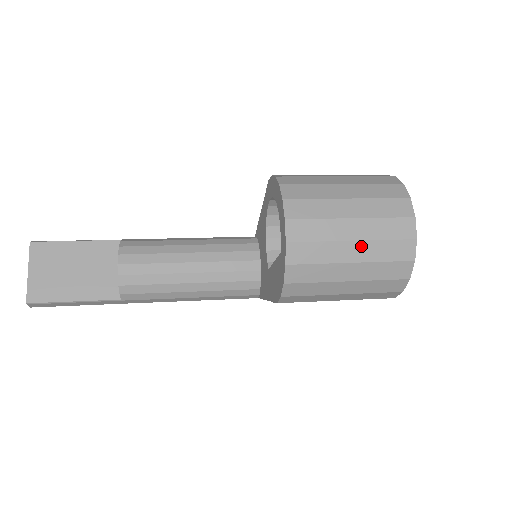
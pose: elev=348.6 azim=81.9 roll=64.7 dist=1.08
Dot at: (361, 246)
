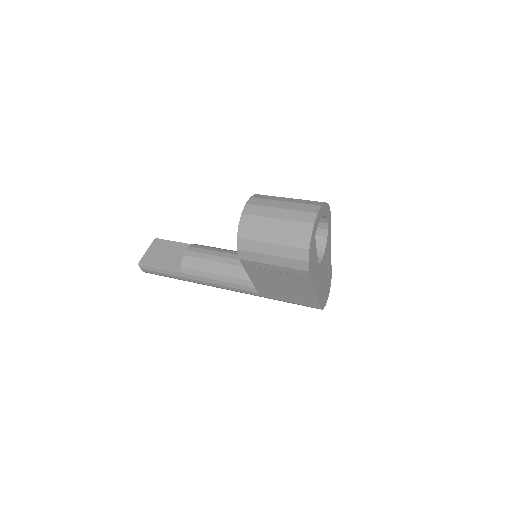
Dot at: (281, 222)
